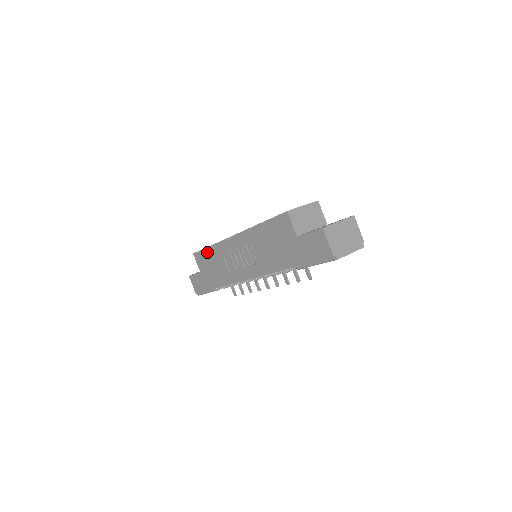
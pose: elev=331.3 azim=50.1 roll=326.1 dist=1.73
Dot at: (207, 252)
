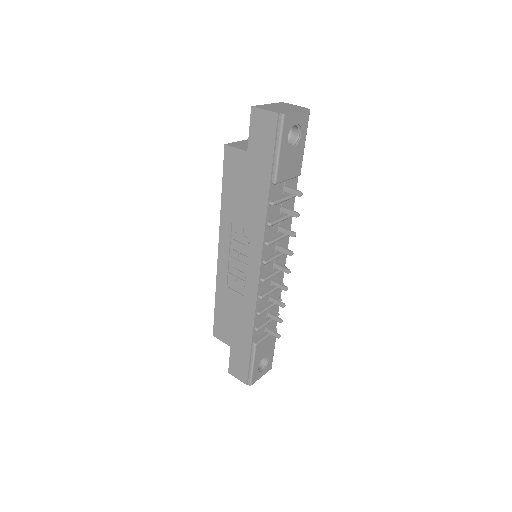
Dot at: (218, 310)
